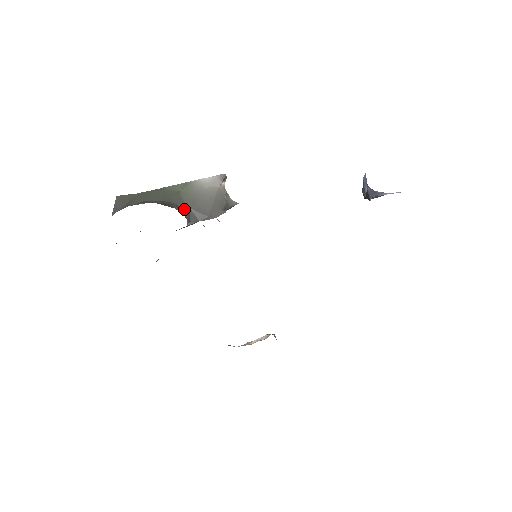
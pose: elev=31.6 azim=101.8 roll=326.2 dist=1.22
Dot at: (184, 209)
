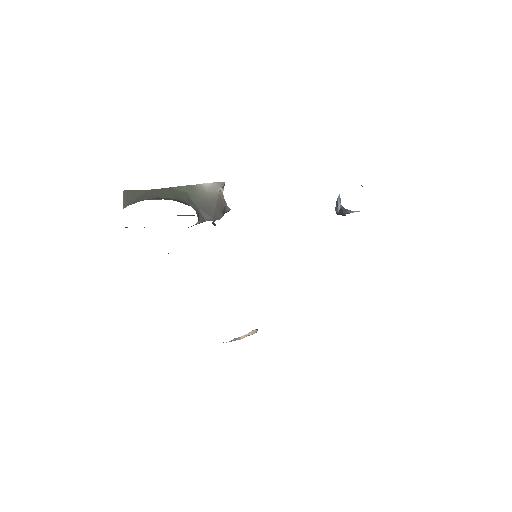
Dot at: (195, 208)
